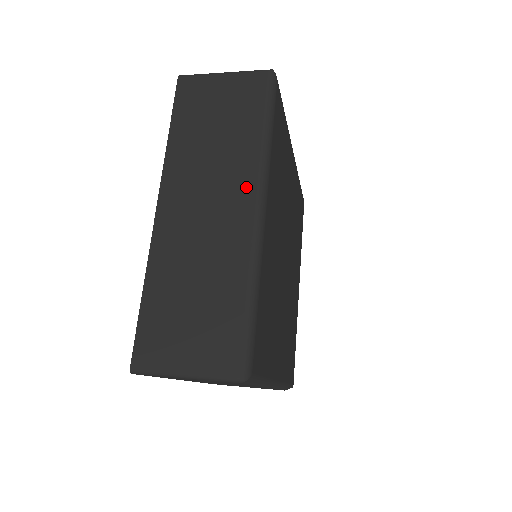
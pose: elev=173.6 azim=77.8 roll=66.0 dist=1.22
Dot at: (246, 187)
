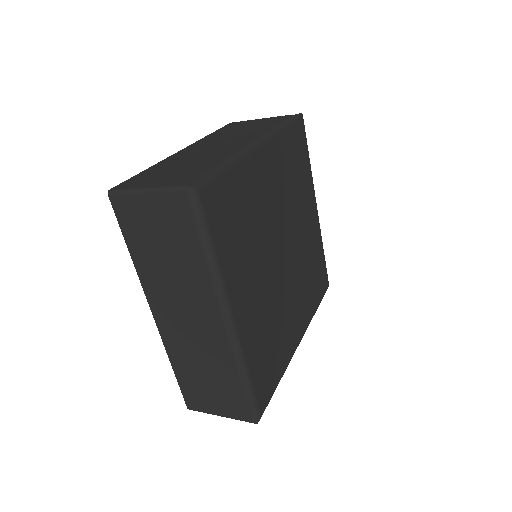
Dot at: (211, 306)
